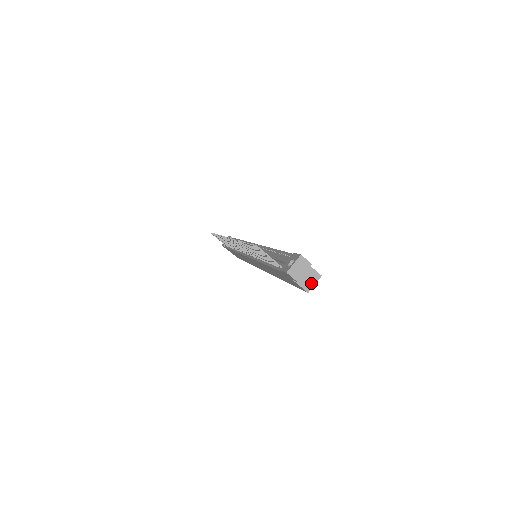
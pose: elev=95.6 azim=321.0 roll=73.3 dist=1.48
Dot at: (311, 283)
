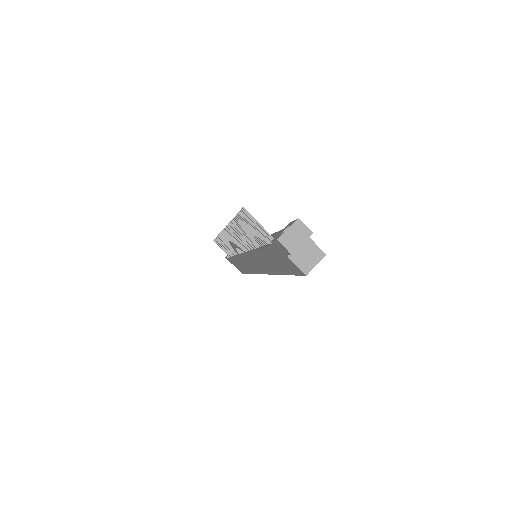
Dot at: (311, 263)
